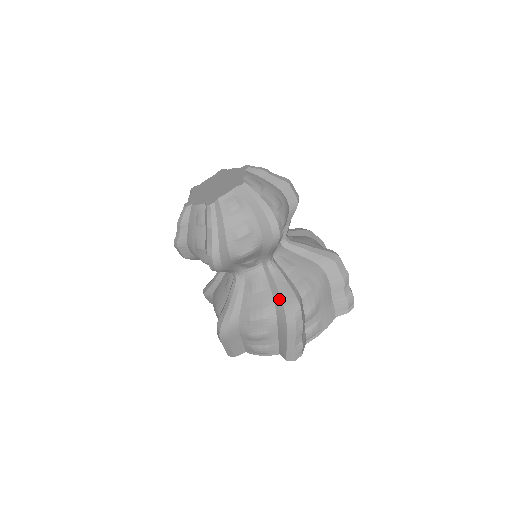
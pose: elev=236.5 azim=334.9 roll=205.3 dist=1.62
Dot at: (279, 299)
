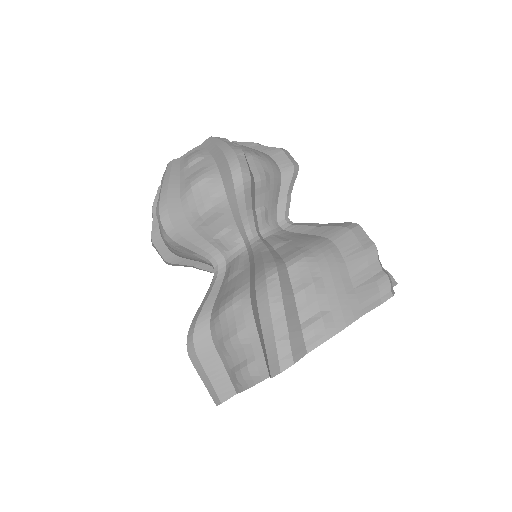
Dot at: (253, 271)
